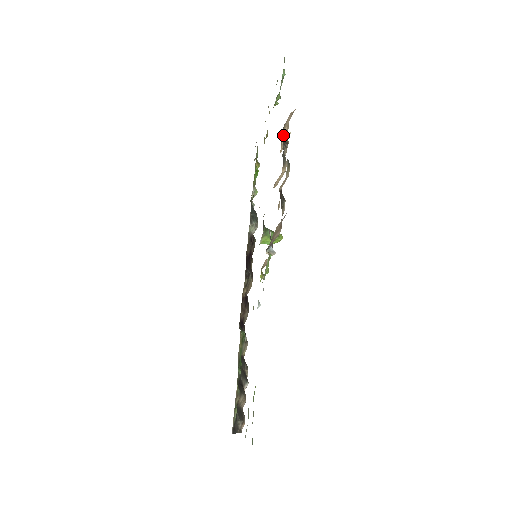
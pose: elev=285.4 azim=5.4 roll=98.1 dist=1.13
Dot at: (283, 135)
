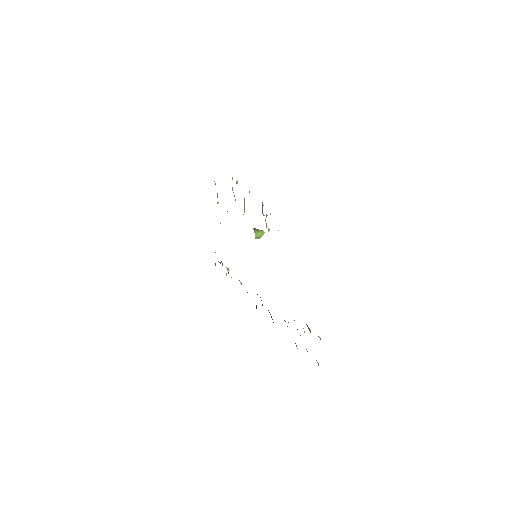
Dot at: occluded
